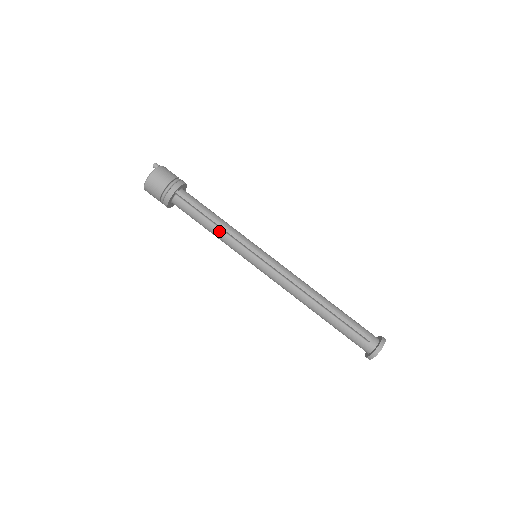
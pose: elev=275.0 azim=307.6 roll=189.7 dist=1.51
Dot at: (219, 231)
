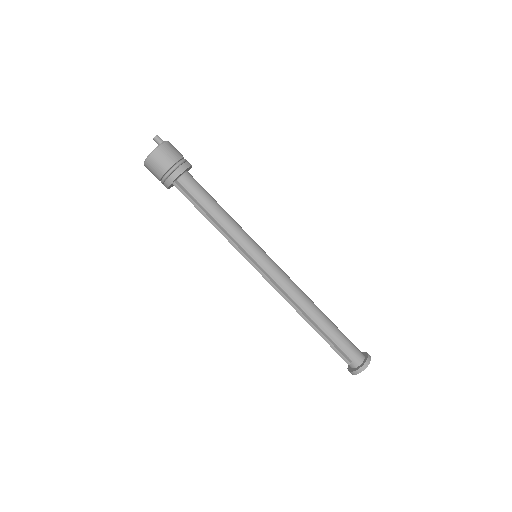
Dot at: occluded
